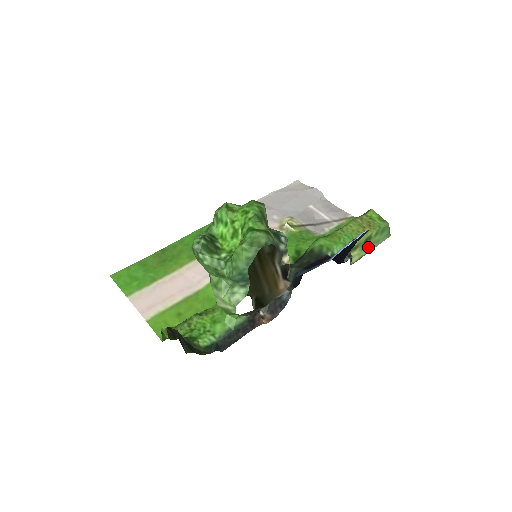
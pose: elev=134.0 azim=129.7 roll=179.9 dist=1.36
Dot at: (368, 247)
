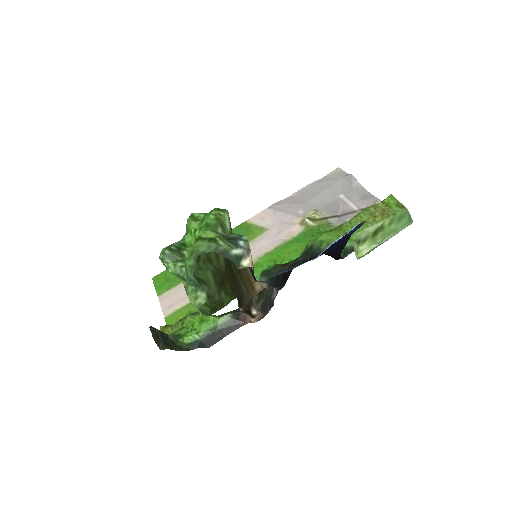
Dot at: (382, 238)
